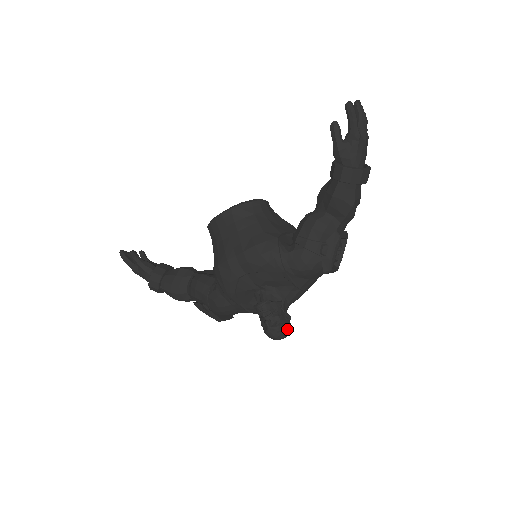
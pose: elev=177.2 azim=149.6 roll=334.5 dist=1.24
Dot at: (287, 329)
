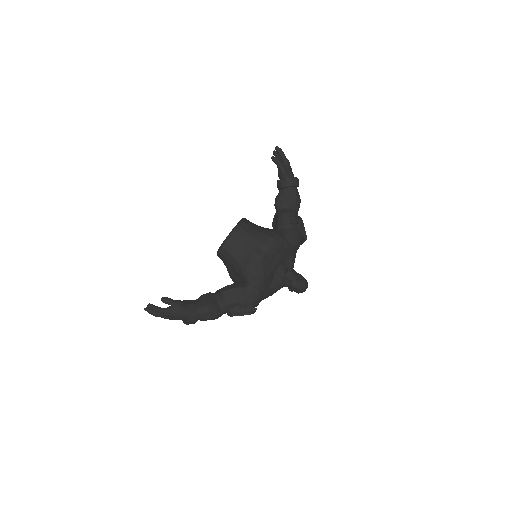
Dot at: occluded
